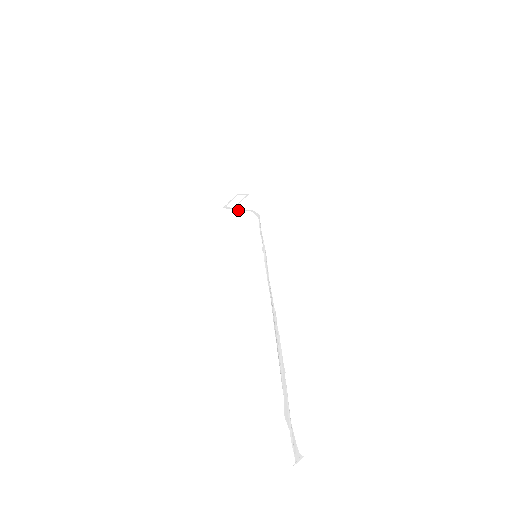
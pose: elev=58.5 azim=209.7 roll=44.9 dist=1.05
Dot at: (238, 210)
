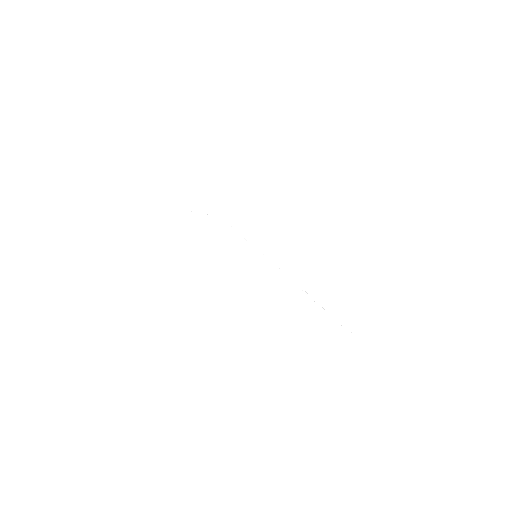
Dot at: occluded
